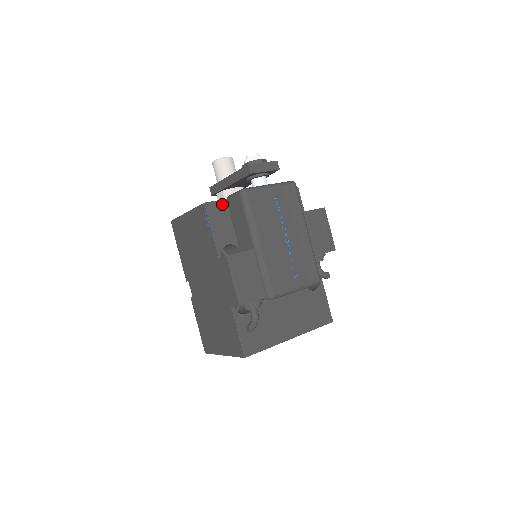
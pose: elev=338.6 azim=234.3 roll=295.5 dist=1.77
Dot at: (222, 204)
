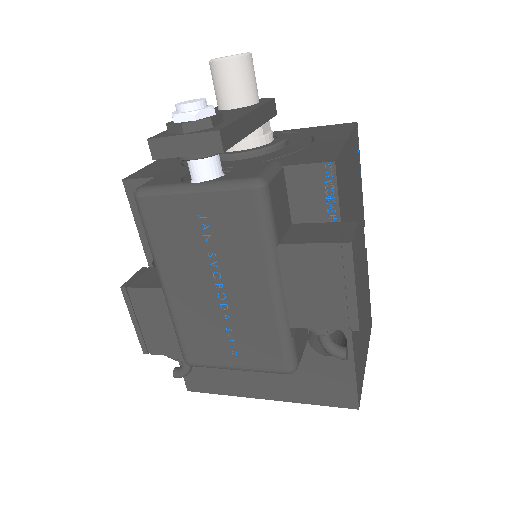
Dot at: occluded
